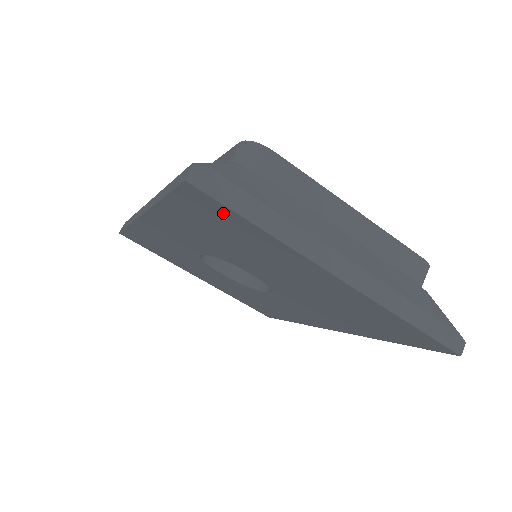
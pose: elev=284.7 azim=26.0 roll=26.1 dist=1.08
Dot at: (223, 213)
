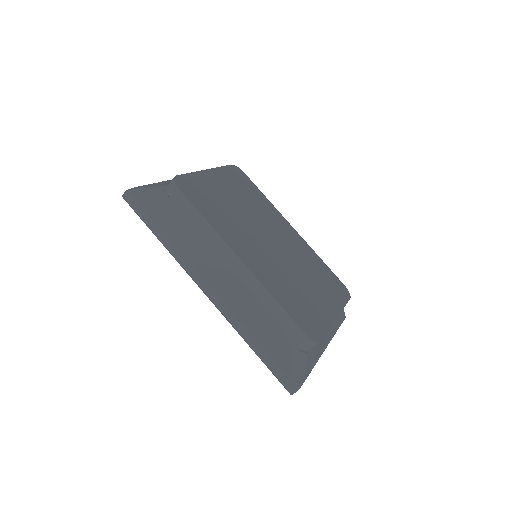
Dot at: occluded
